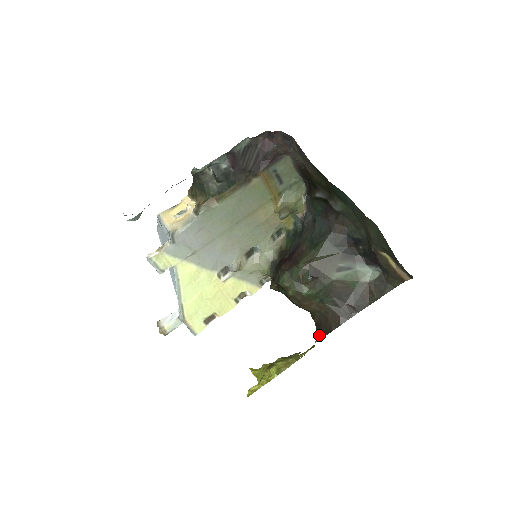
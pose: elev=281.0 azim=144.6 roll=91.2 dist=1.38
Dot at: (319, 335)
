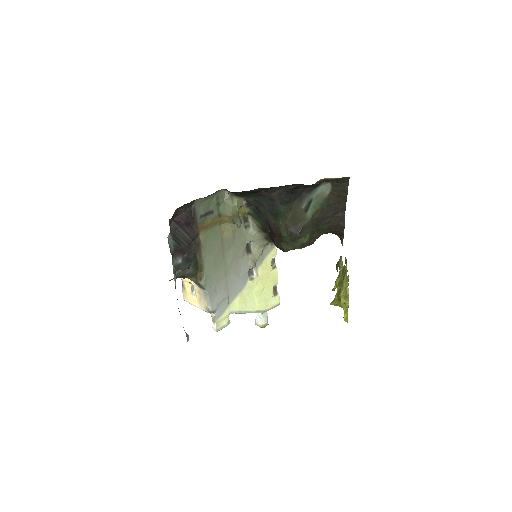
Dot at: occluded
